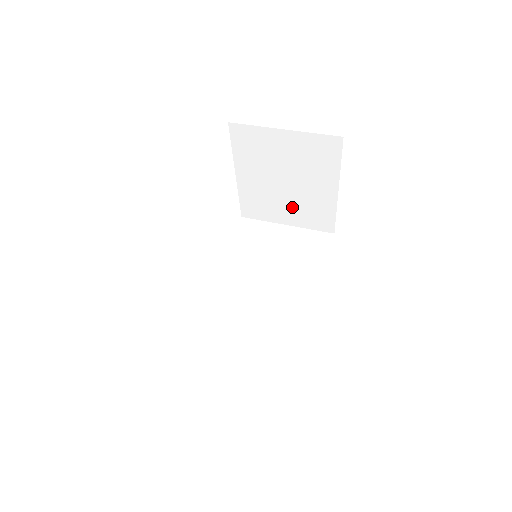
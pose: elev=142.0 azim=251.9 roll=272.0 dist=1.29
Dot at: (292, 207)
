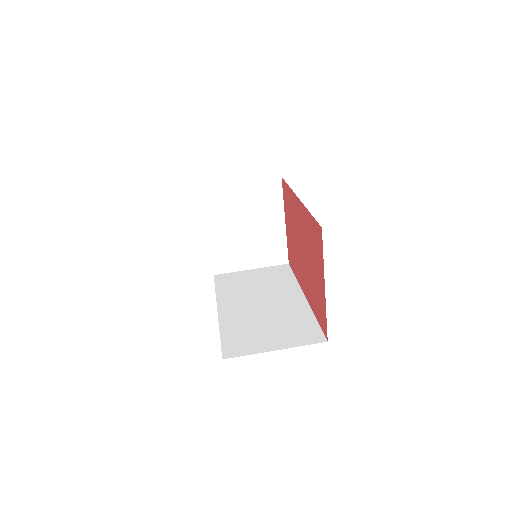
Dot at: (254, 249)
